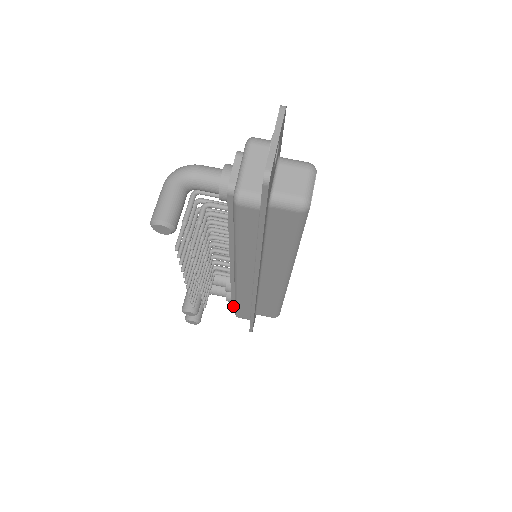
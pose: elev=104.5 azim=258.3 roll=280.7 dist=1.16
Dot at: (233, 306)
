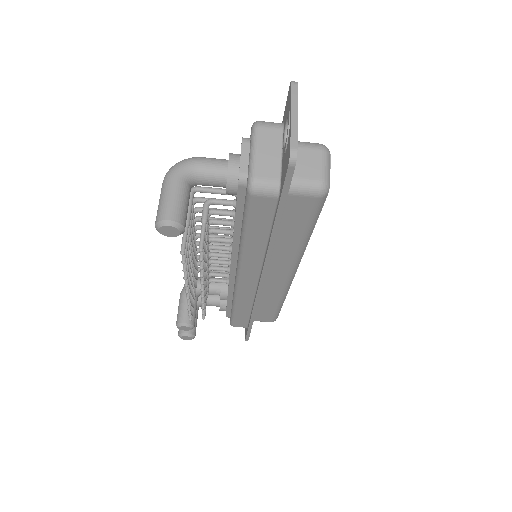
Dot at: (227, 315)
